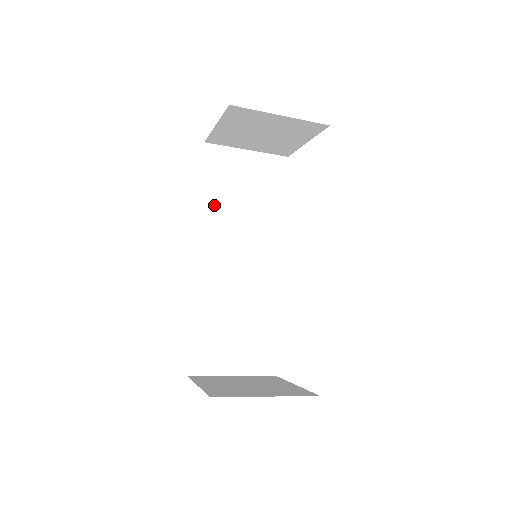
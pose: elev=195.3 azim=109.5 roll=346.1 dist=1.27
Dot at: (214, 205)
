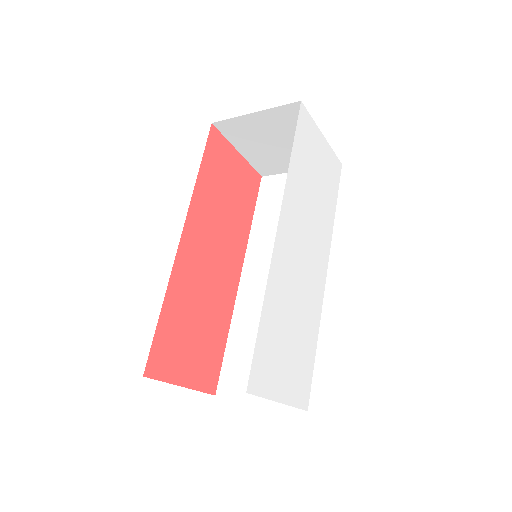
Dot at: (263, 228)
